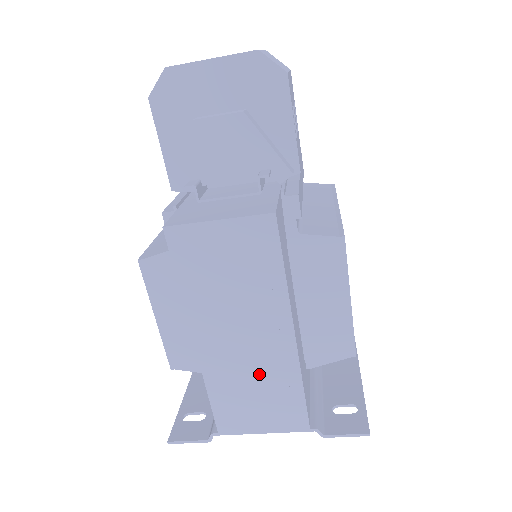
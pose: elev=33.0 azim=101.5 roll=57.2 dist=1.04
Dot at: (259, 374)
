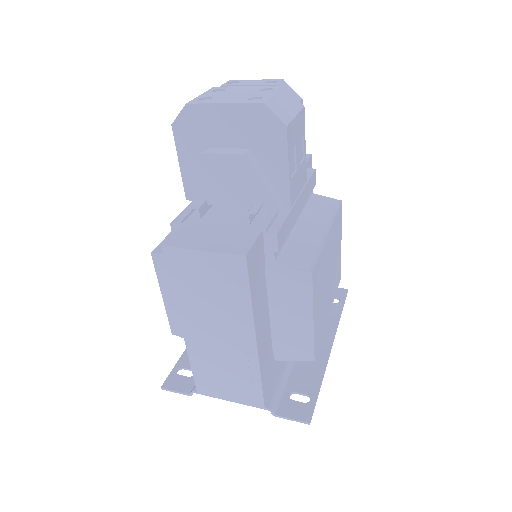
Dot at: (228, 362)
